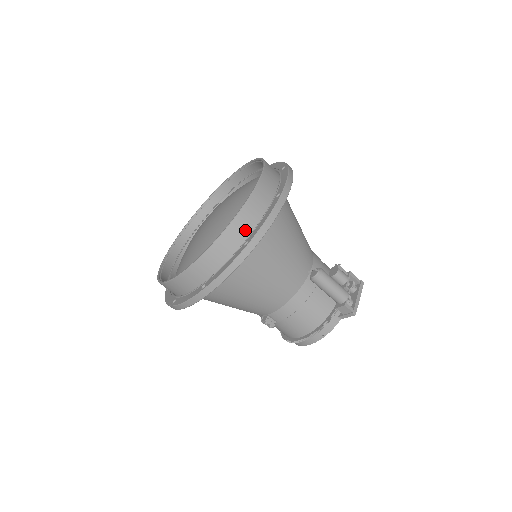
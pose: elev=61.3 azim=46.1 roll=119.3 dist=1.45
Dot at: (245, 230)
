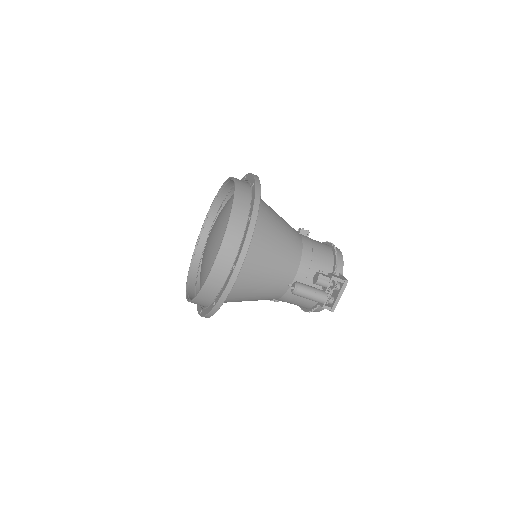
Dot at: (213, 292)
